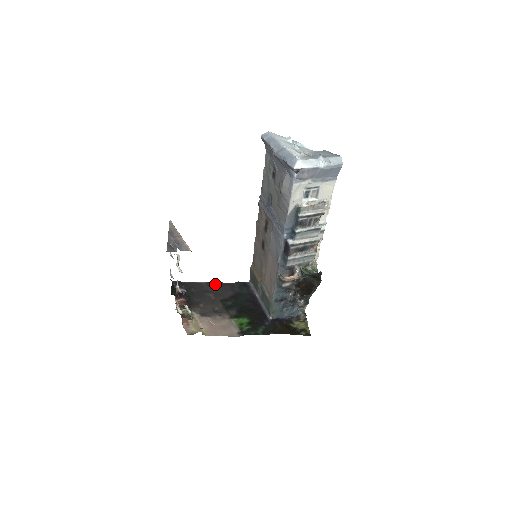
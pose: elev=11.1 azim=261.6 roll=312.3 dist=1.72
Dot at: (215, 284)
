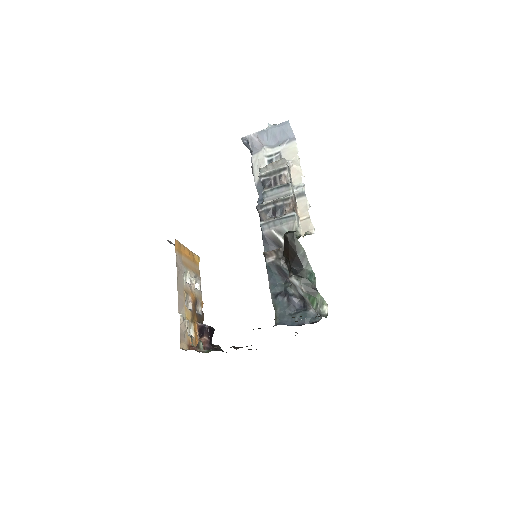
Dot at: occluded
